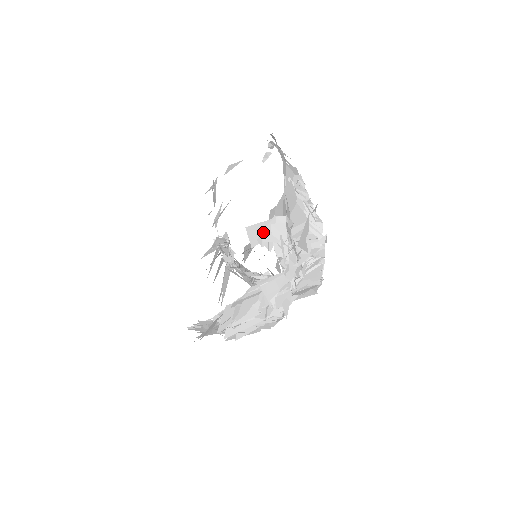
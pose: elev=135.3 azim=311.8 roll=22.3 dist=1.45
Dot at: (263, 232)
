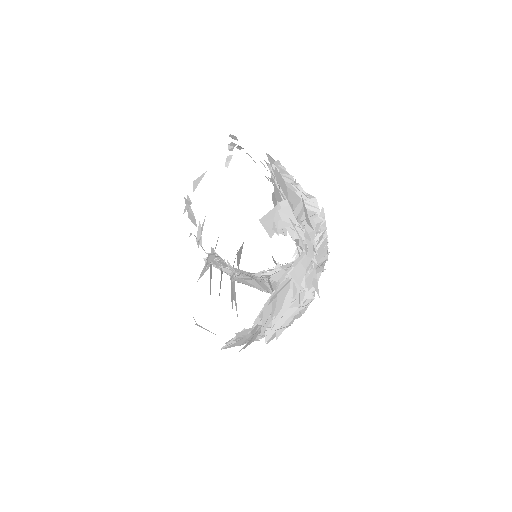
Dot at: (274, 220)
